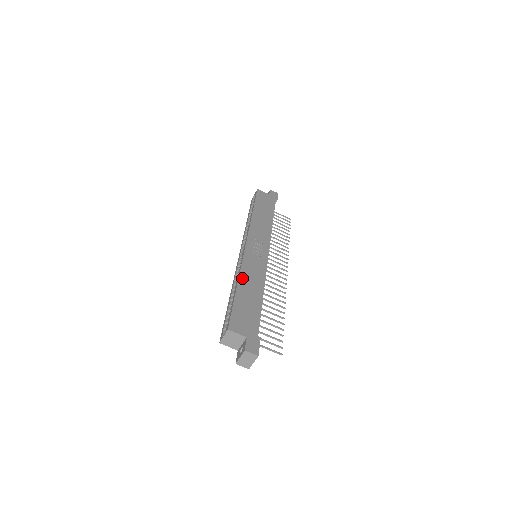
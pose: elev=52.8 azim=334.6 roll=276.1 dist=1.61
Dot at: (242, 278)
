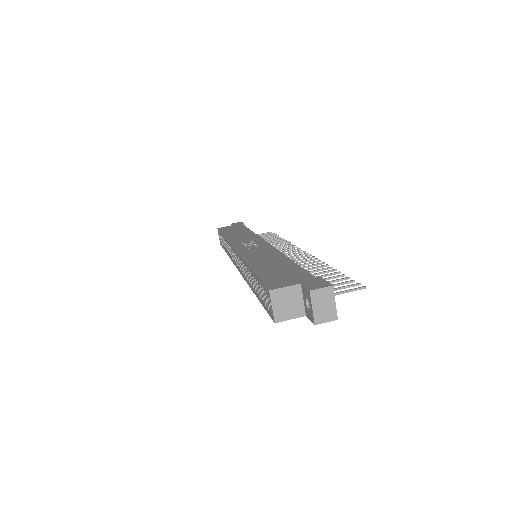
Dot at: (251, 262)
